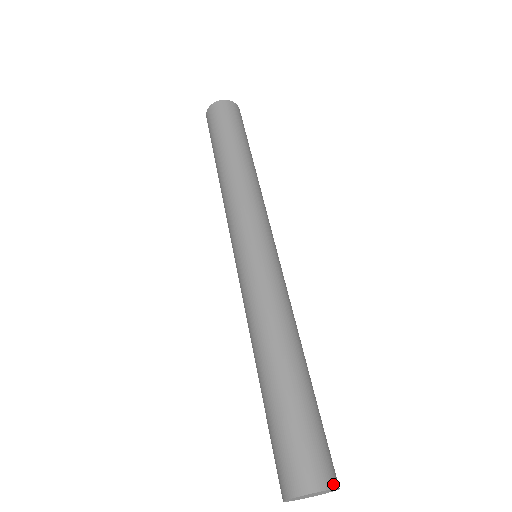
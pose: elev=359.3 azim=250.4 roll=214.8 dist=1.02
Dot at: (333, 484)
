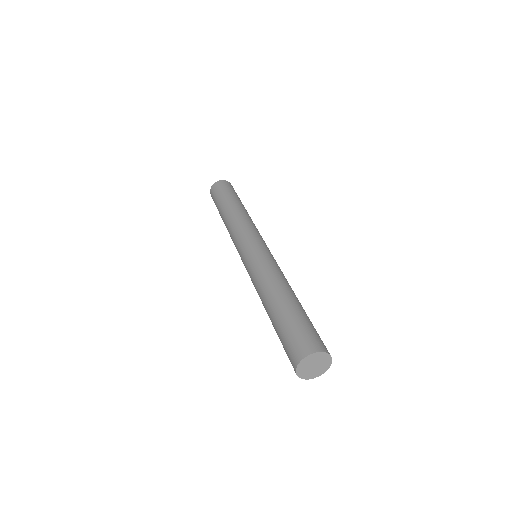
Dot at: (328, 352)
